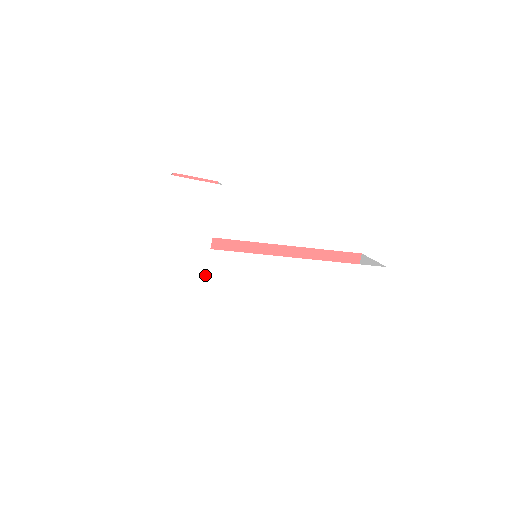
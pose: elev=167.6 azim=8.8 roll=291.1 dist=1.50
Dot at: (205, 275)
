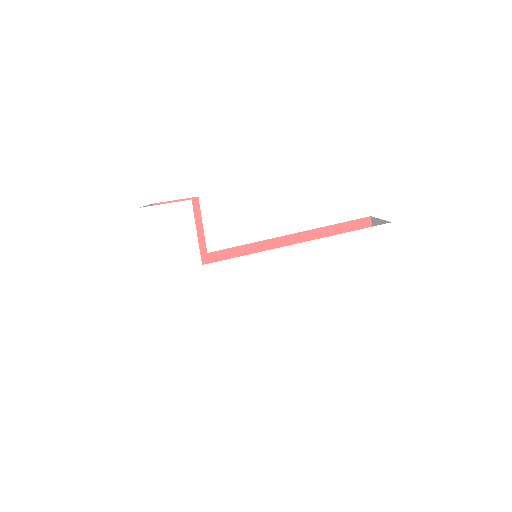
Dot at: (206, 292)
